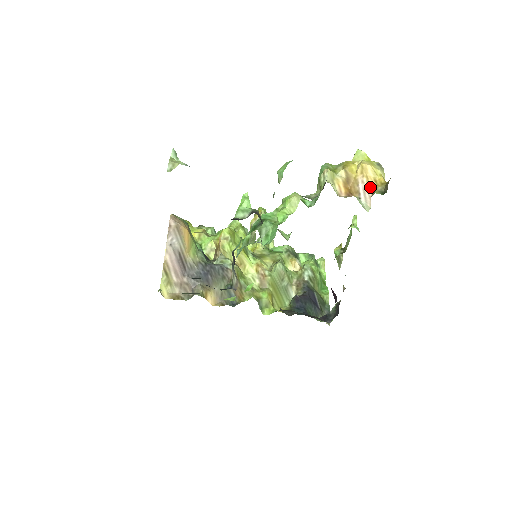
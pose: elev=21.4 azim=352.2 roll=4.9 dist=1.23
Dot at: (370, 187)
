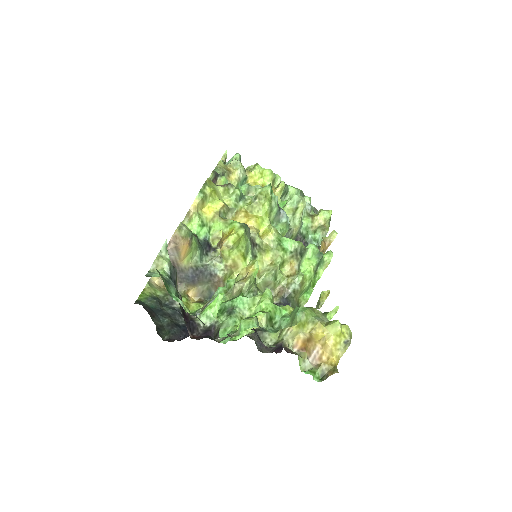
Dot at: (320, 360)
